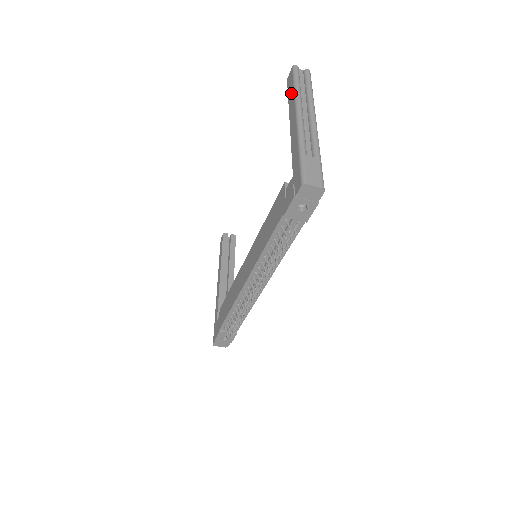
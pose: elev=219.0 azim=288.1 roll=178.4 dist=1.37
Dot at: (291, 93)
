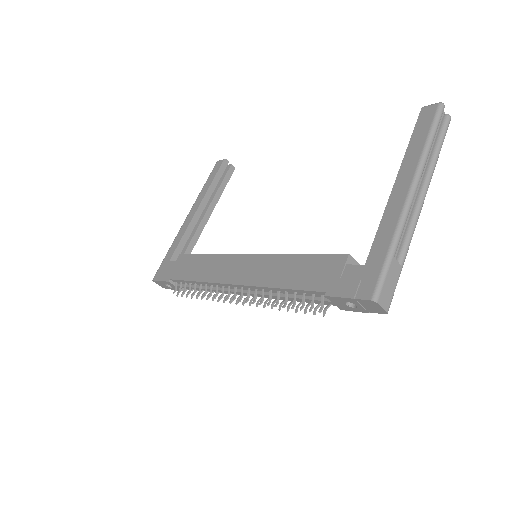
Dot at: (418, 142)
